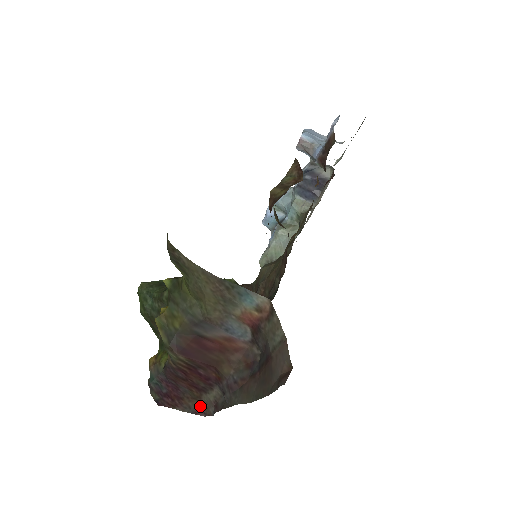
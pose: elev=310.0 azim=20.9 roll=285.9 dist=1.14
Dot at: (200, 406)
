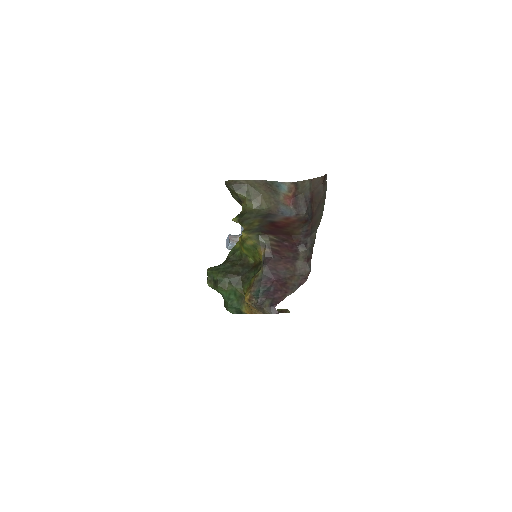
Dot at: (299, 277)
